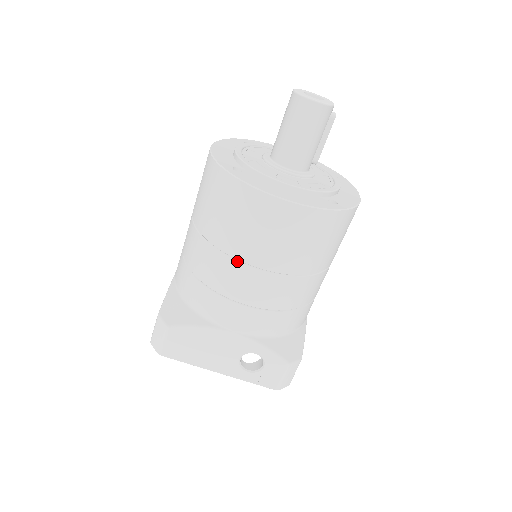
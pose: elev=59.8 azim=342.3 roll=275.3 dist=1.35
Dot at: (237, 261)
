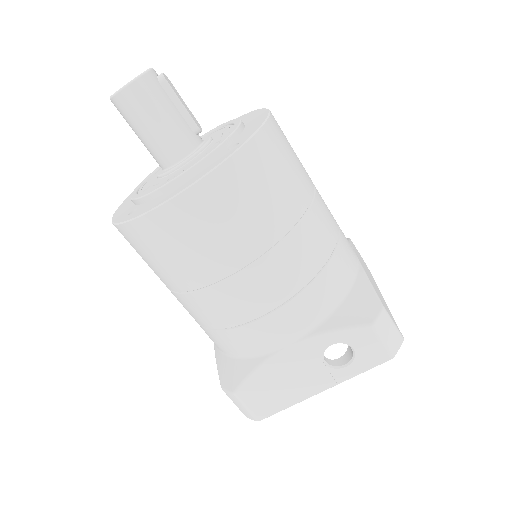
Dot at: (213, 286)
